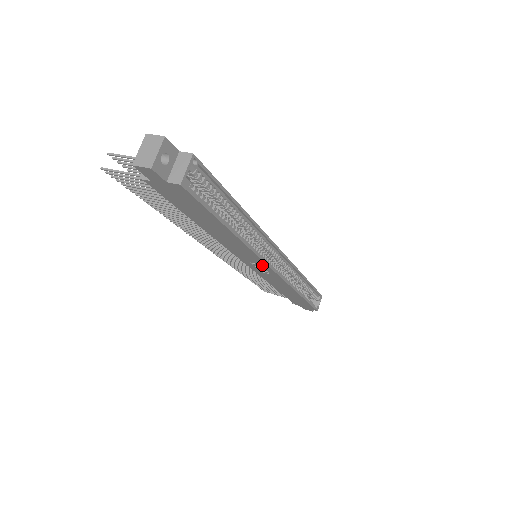
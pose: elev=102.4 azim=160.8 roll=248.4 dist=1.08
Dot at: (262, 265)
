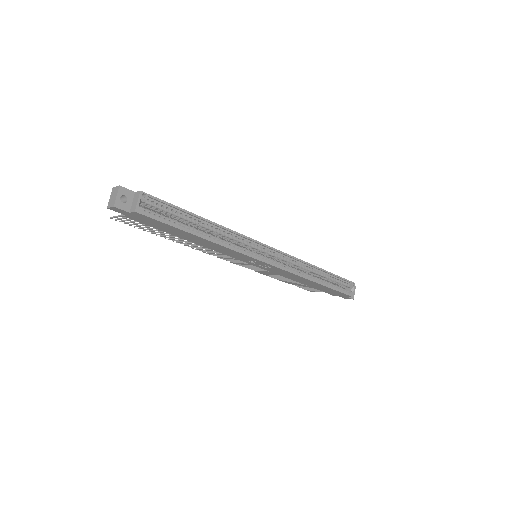
Dot at: (255, 260)
